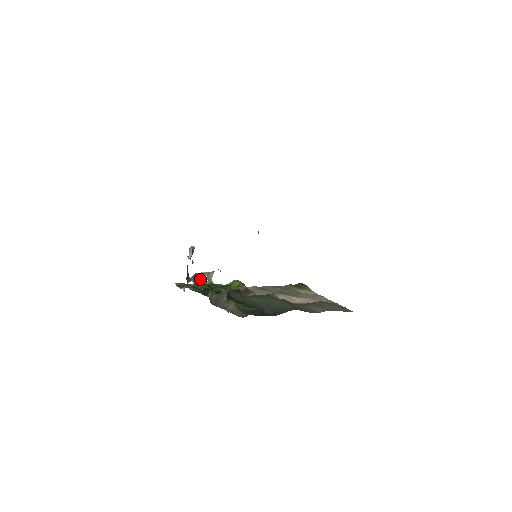
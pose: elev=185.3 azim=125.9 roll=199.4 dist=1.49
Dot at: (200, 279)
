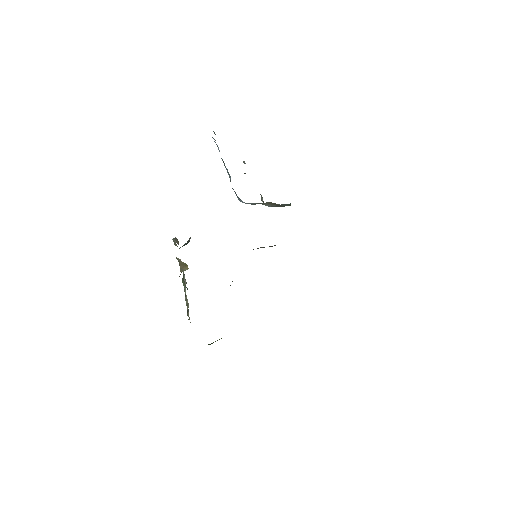
Dot at: occluded
